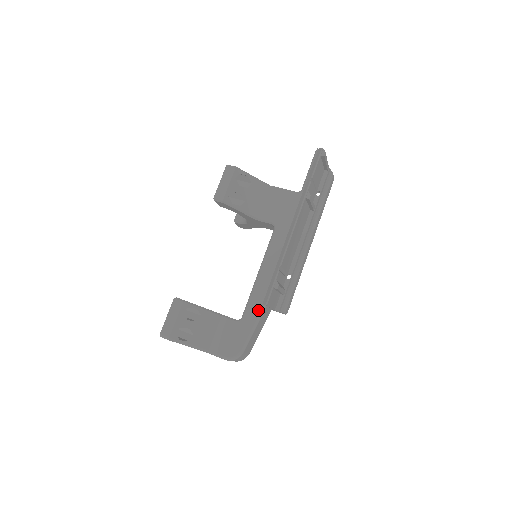
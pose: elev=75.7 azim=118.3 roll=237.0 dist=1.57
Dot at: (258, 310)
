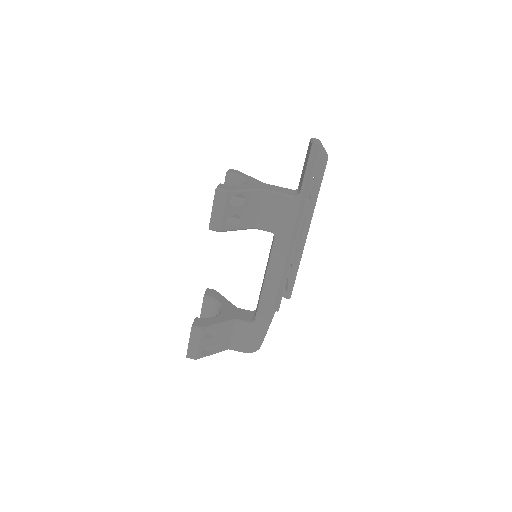
Dot at: (270, 314)
